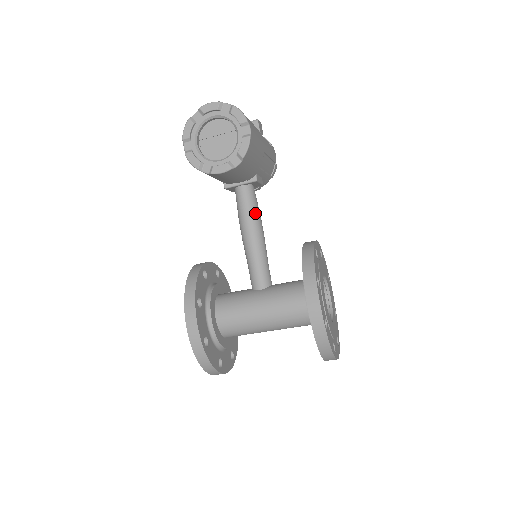
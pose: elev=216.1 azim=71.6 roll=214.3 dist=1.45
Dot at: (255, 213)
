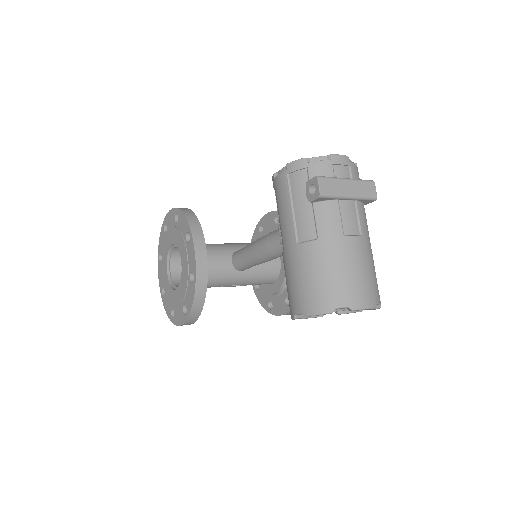
Dot at: occluded
